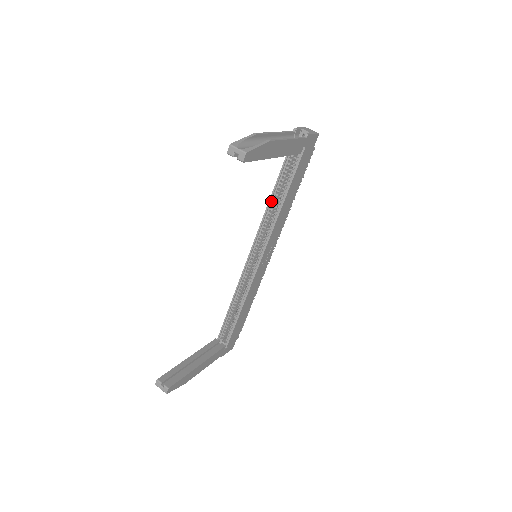
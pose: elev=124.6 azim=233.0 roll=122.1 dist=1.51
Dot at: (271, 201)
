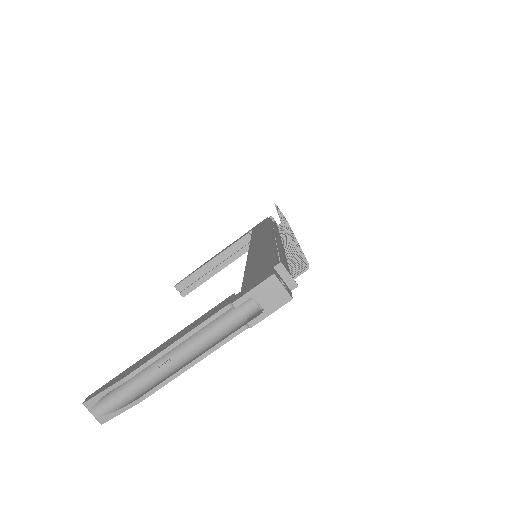
Dot at: occluded
